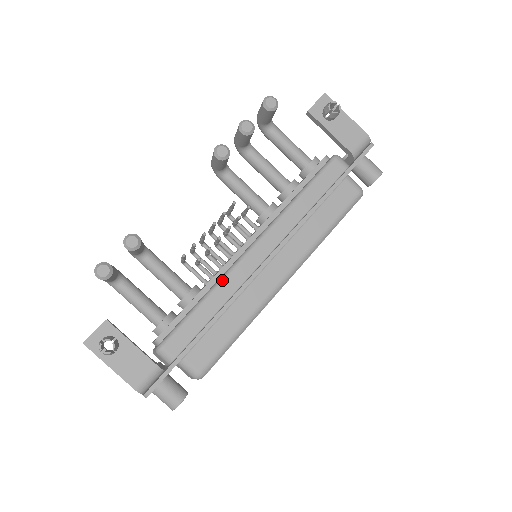
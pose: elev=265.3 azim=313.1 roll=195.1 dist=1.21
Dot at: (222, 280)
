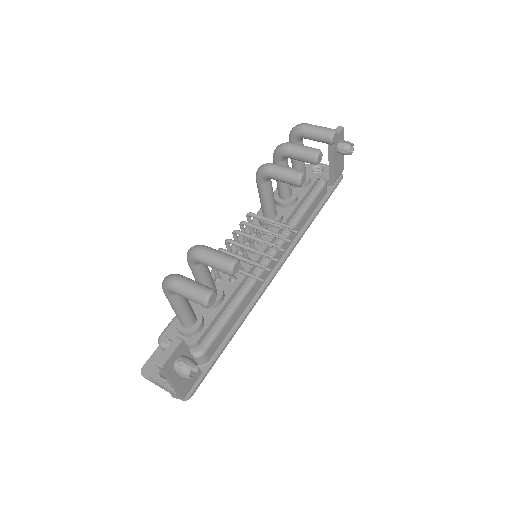
Dot at: (251, 288)
